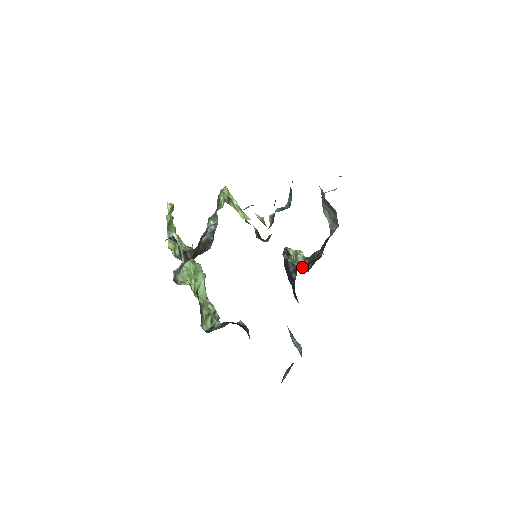
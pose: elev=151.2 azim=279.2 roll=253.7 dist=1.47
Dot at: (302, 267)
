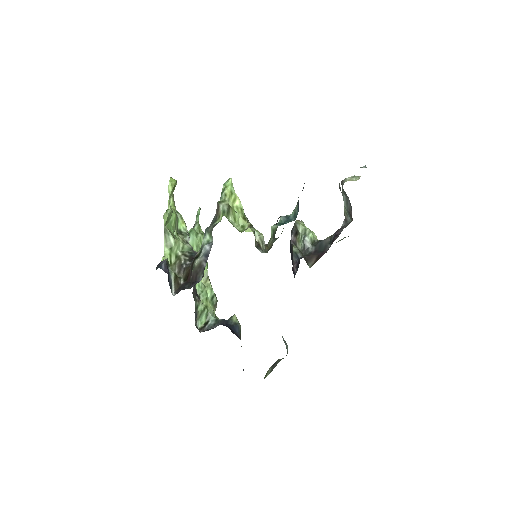
Dot at: (306, 258)
